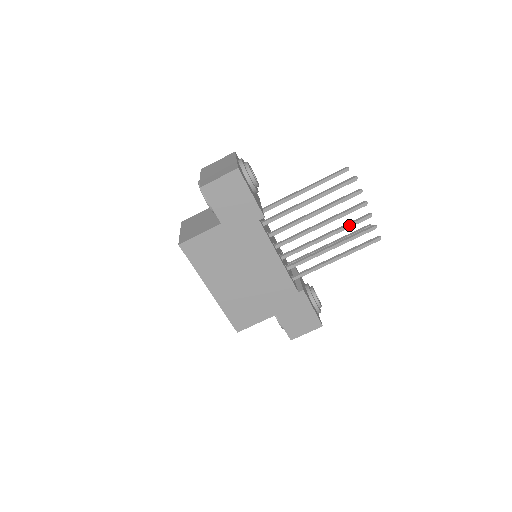
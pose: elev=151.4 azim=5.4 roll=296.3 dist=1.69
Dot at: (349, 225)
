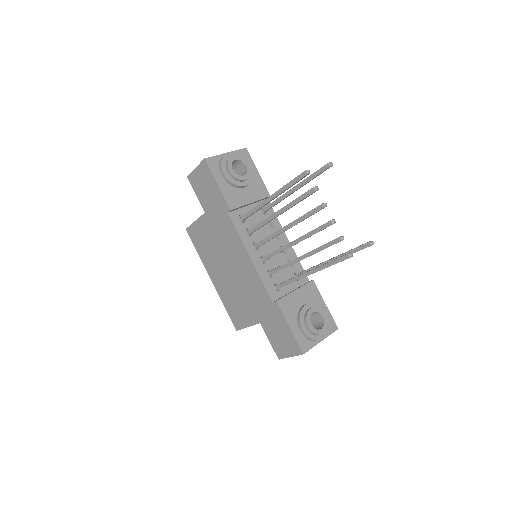
Dot at: (312, 231)
